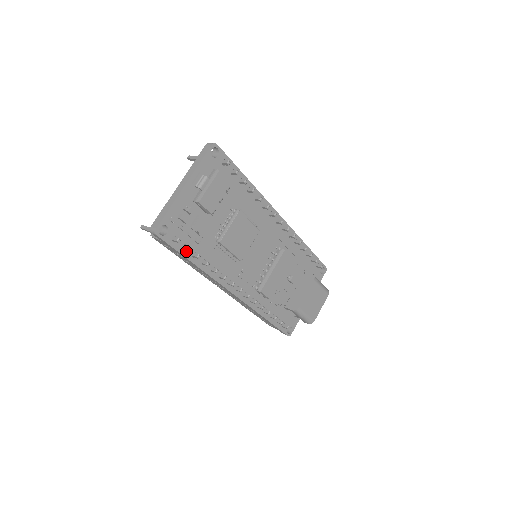
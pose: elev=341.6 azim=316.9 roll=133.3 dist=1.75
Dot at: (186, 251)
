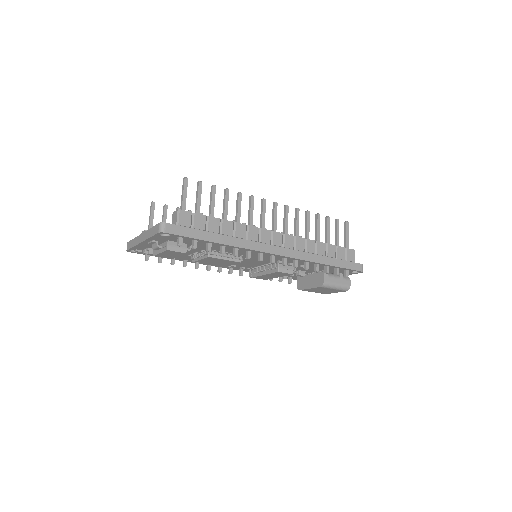
Dot at: occluded
